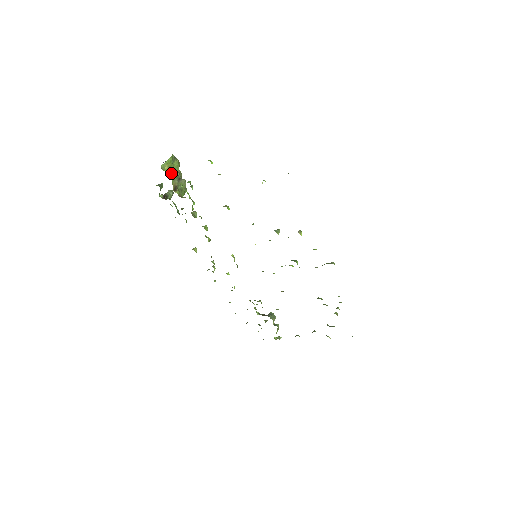
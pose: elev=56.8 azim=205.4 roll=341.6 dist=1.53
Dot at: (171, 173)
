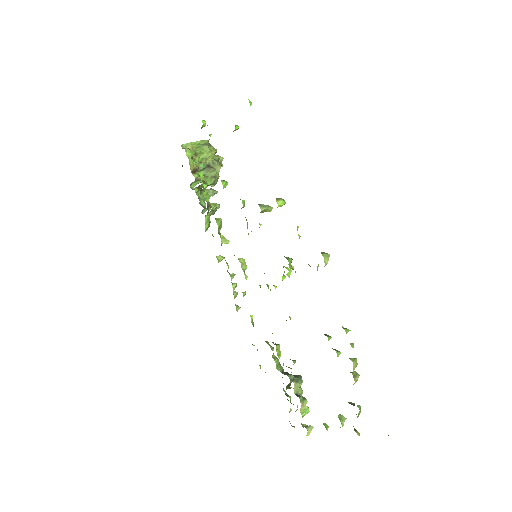
Dot at: (193, 154)
